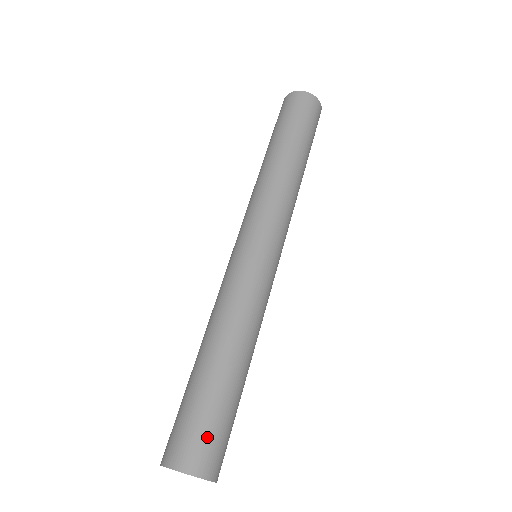
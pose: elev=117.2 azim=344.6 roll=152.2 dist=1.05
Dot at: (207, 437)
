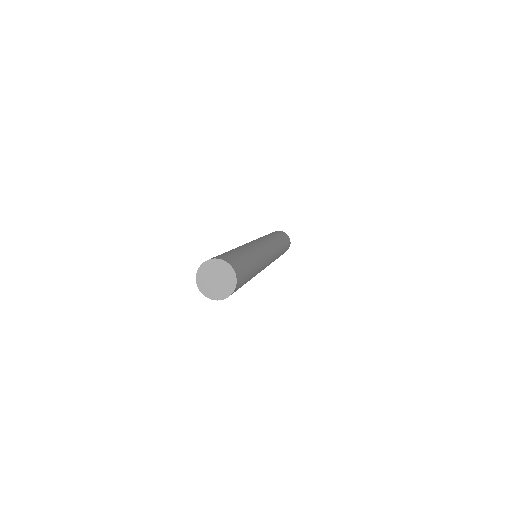
Dot at: (235, 259)
